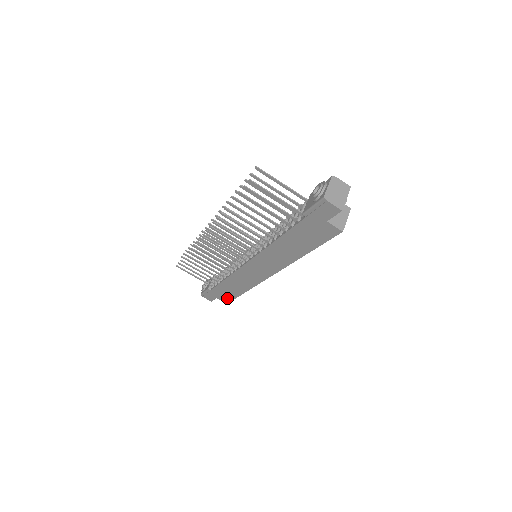
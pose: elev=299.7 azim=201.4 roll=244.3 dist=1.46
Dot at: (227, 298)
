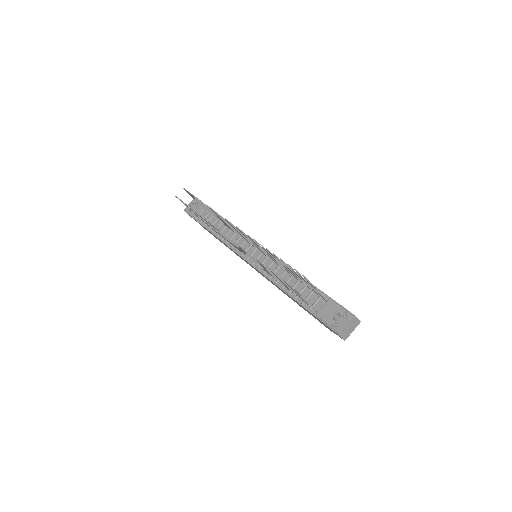
Dot at: occluded
